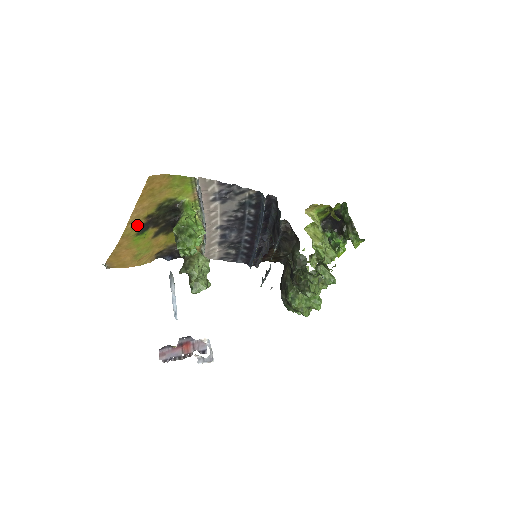
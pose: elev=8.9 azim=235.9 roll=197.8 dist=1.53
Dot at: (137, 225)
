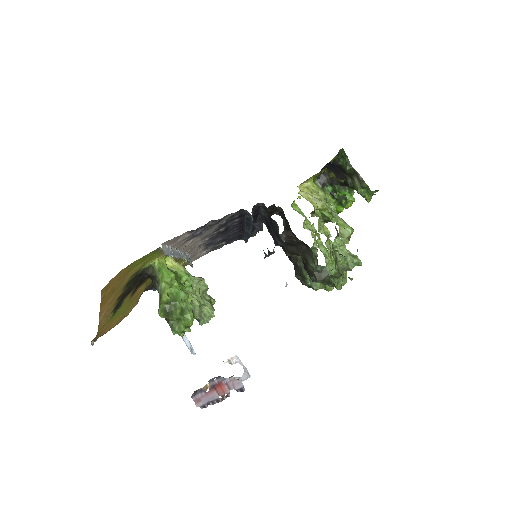
Dot at: (109, 313)
